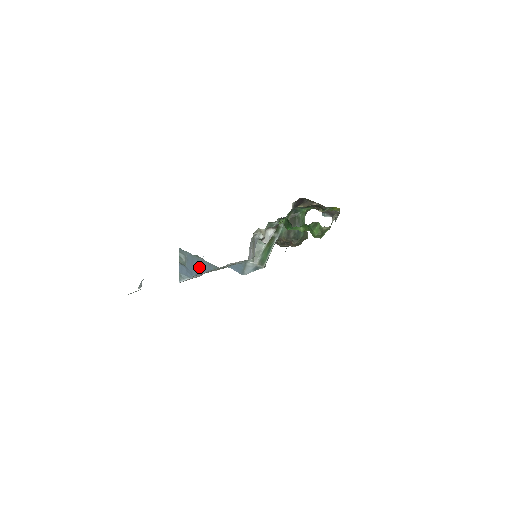
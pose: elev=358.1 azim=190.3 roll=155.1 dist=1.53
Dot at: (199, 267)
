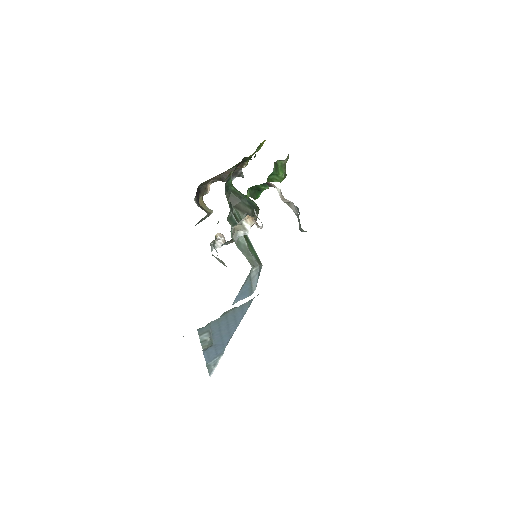
Dot at: (230, 326)
